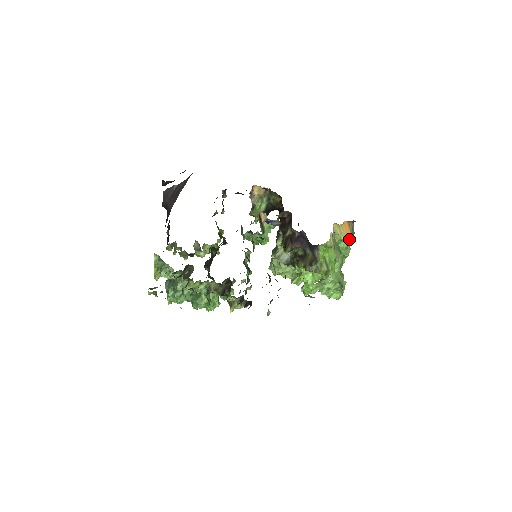
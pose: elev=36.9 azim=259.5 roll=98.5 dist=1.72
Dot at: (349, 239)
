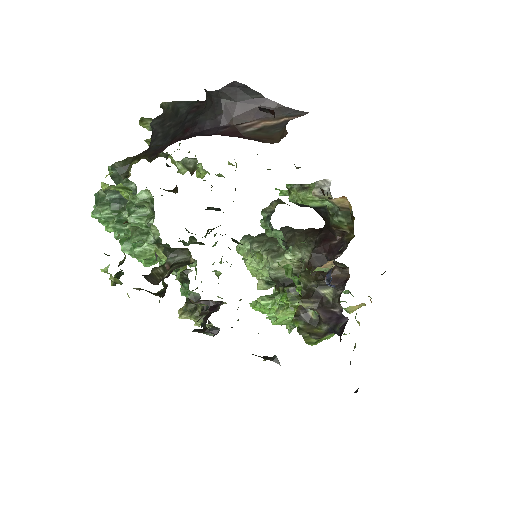
Dot at: occluded
